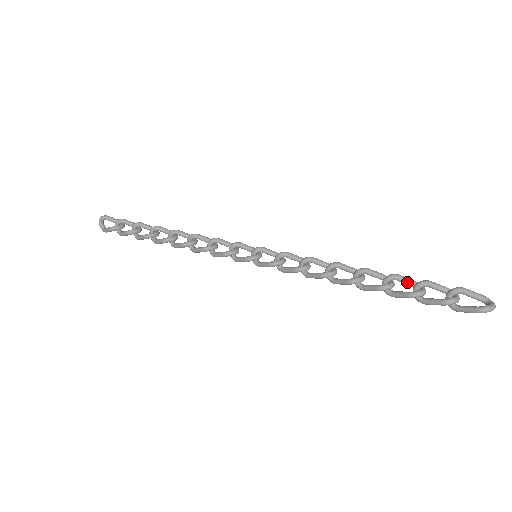
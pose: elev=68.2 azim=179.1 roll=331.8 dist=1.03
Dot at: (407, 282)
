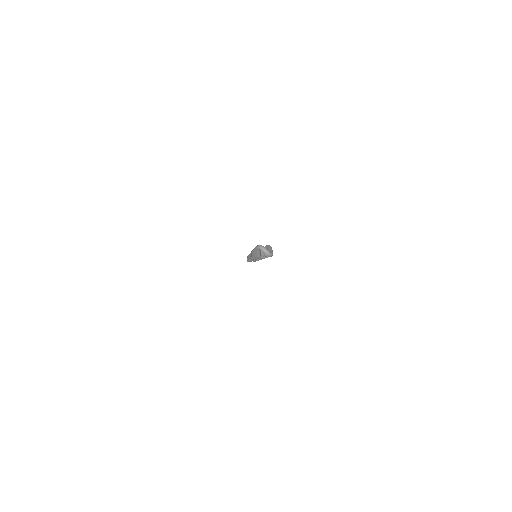
Dot at: occluded
